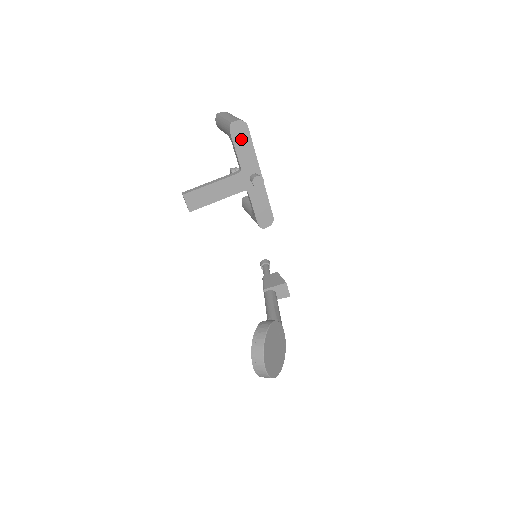
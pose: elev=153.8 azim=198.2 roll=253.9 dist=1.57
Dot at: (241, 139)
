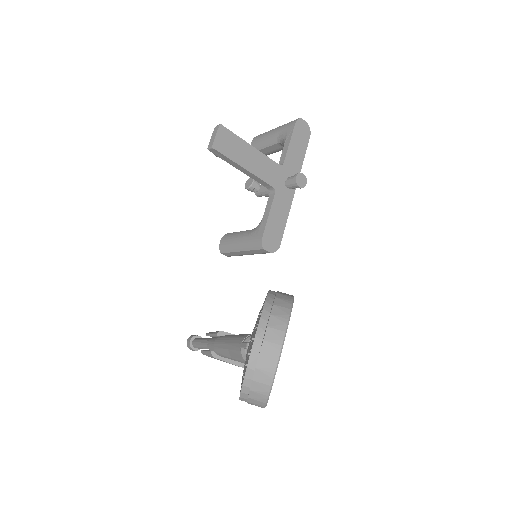
Dot at: (299, 139)
